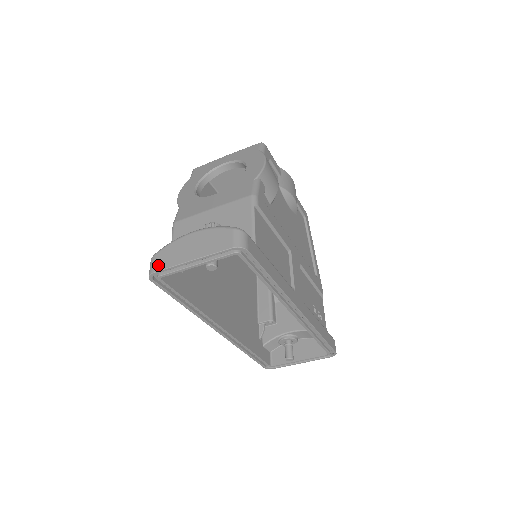
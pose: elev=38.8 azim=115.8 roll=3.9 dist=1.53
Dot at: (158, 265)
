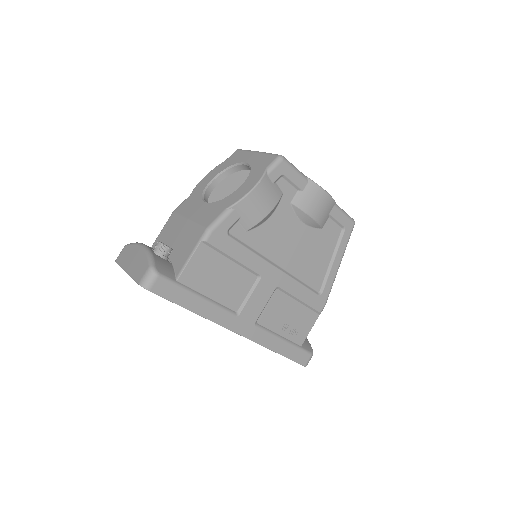
Dot at: (120, 257)
